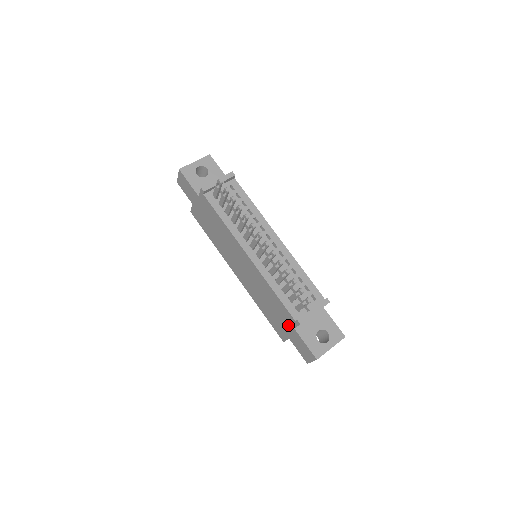
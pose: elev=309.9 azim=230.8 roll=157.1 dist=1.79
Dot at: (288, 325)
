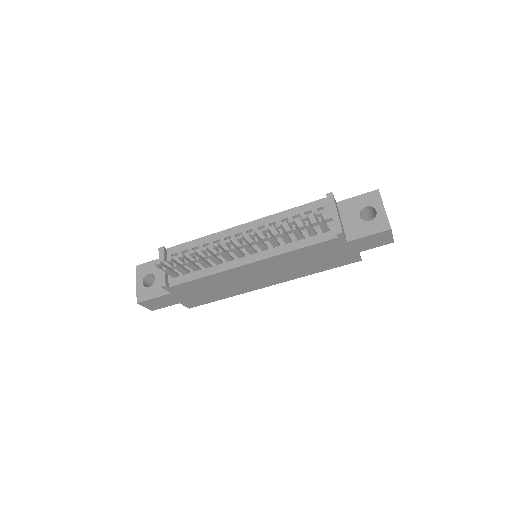
Dot at: (341, 248)
